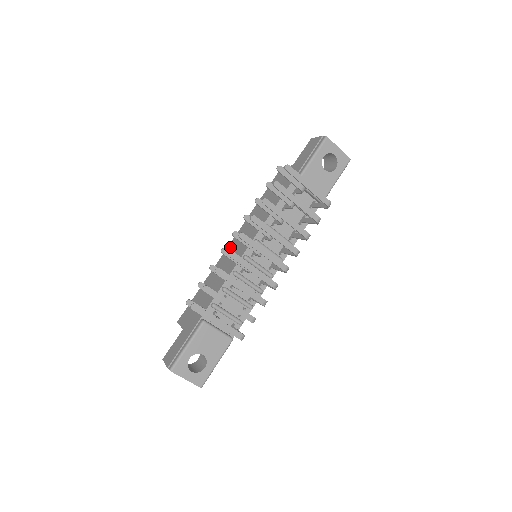
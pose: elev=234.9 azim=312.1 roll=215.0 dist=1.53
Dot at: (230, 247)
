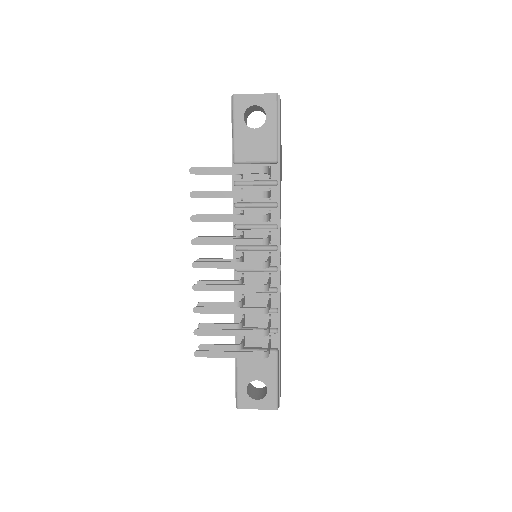
Dot at: occluded
